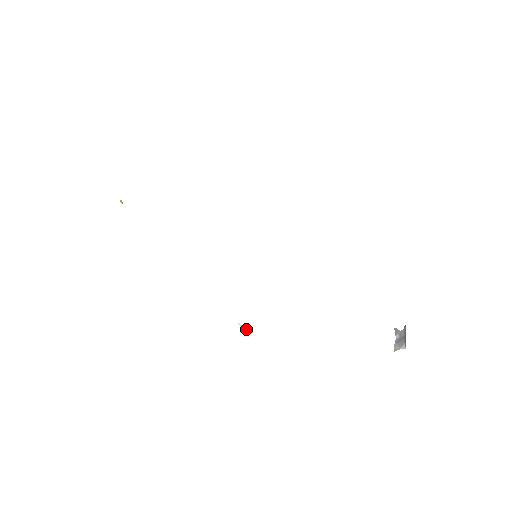
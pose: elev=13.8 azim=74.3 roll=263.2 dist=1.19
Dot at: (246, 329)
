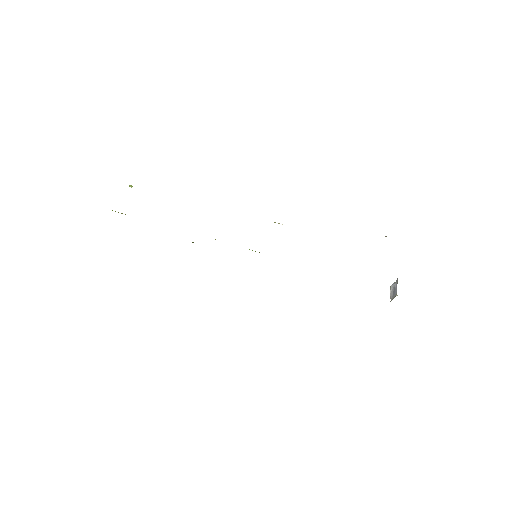
Dot at: occluded
